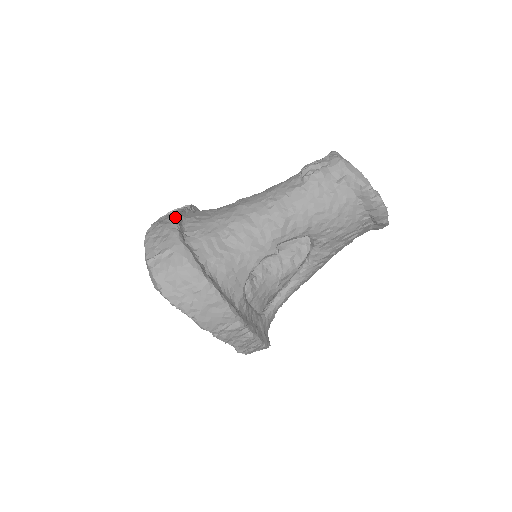
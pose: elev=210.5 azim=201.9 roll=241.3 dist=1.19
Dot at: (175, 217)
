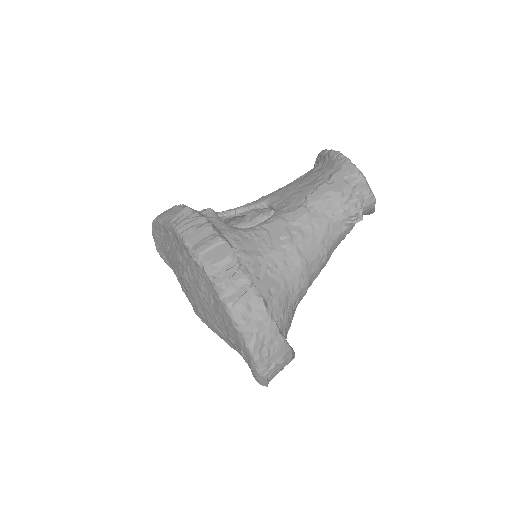
Dot at: (272, 317)
